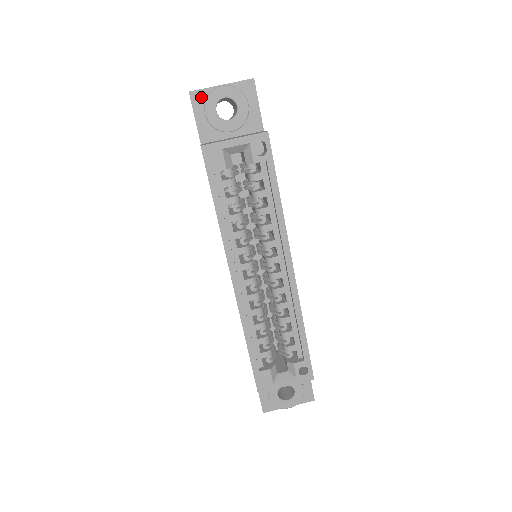
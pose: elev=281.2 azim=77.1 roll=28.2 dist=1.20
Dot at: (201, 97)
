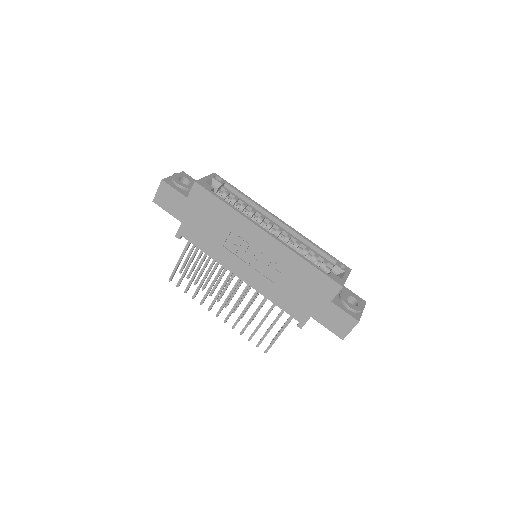
Dot at: (169, 181)
